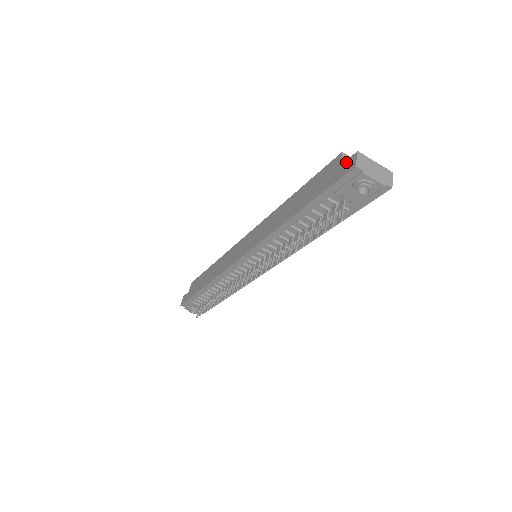
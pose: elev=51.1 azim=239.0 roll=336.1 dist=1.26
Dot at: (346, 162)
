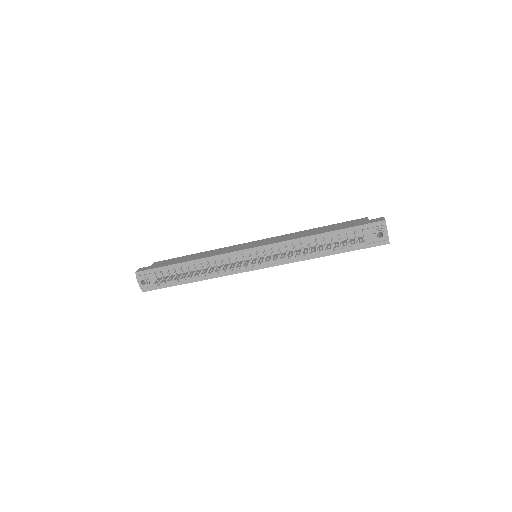
Dot at: (375, 219)
